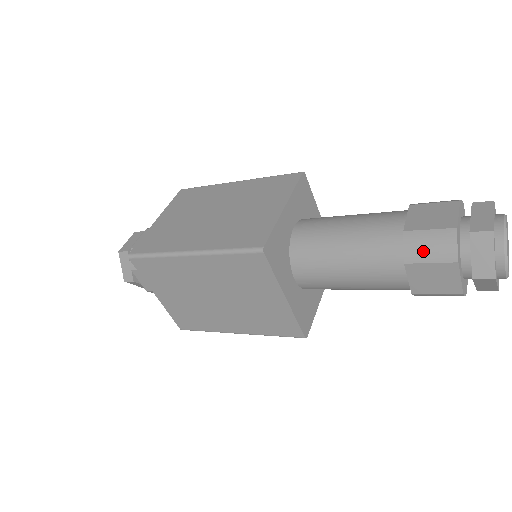
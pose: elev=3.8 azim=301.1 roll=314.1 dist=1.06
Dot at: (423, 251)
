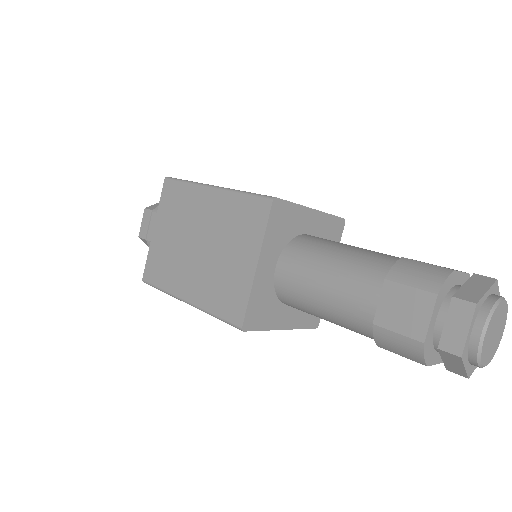
Dot at: (392, 348)
